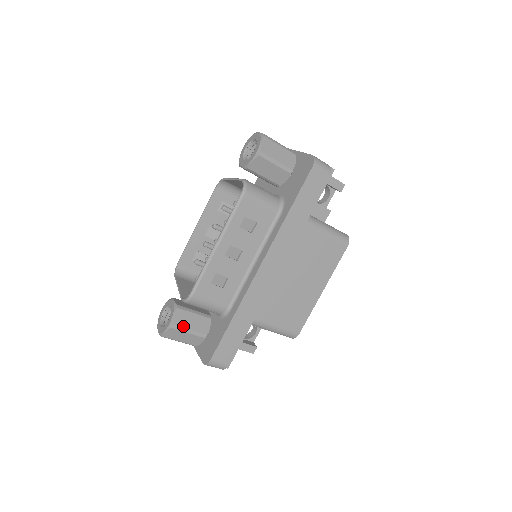
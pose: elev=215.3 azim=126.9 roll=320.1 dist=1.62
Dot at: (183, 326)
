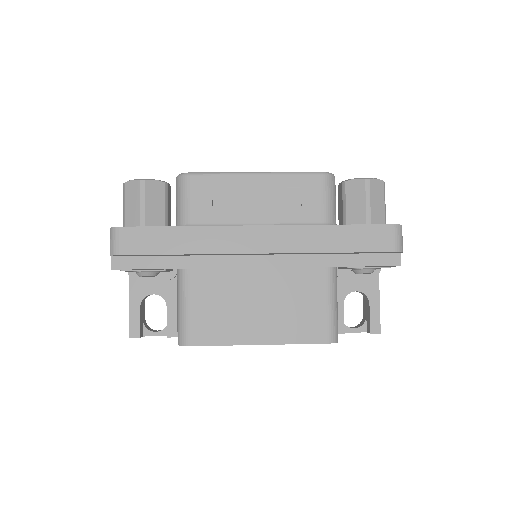
Dot at: (147, 194)
